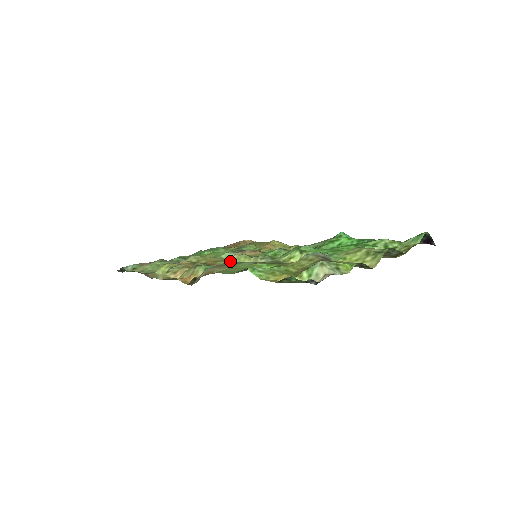
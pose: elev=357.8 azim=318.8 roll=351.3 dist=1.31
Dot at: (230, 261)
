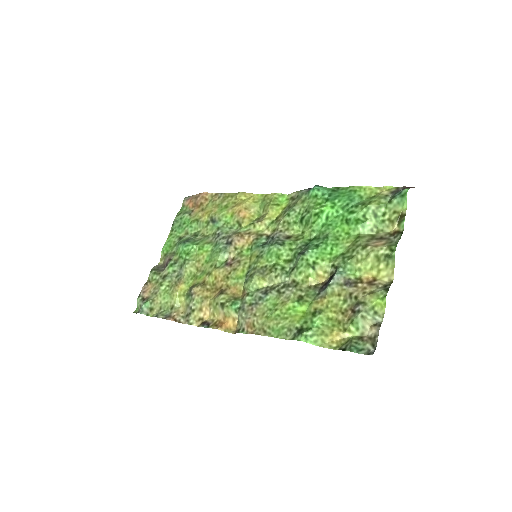
Dot at: (249, 290)
